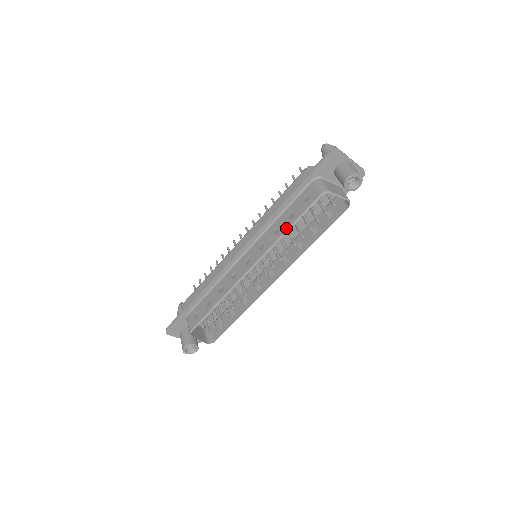
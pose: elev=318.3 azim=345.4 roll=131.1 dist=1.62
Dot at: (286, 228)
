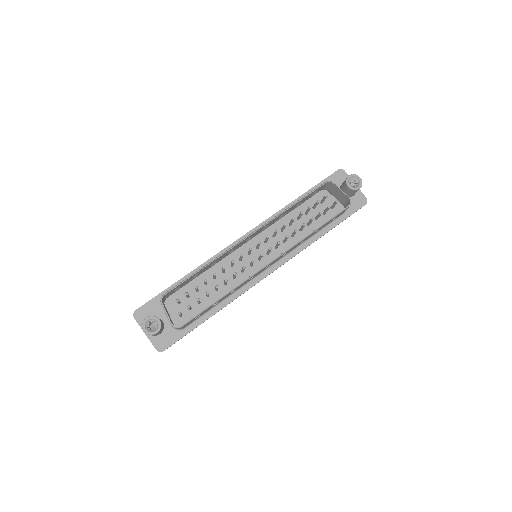
Dot at: (290, 206)
